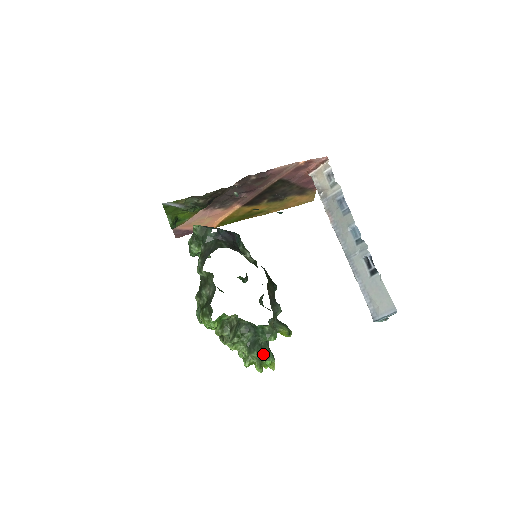
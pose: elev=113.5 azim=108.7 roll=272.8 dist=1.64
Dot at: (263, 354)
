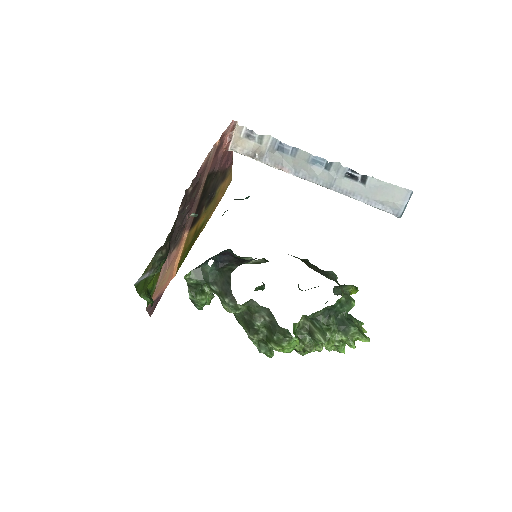
Dot at: occluded
